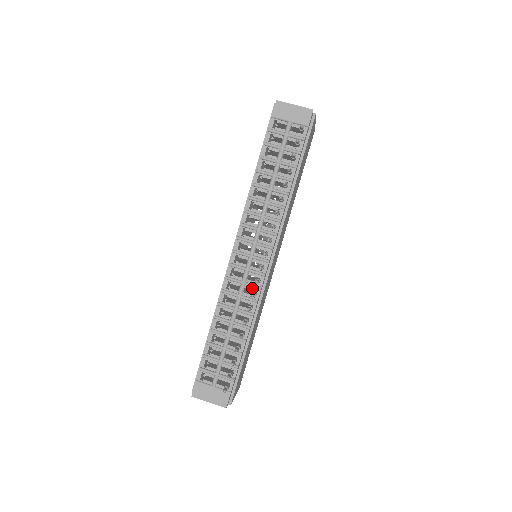
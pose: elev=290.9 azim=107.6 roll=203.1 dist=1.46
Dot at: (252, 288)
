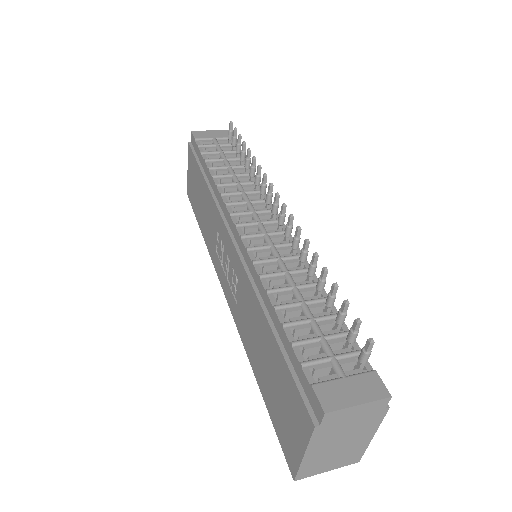
Dot at: (286, 247)
